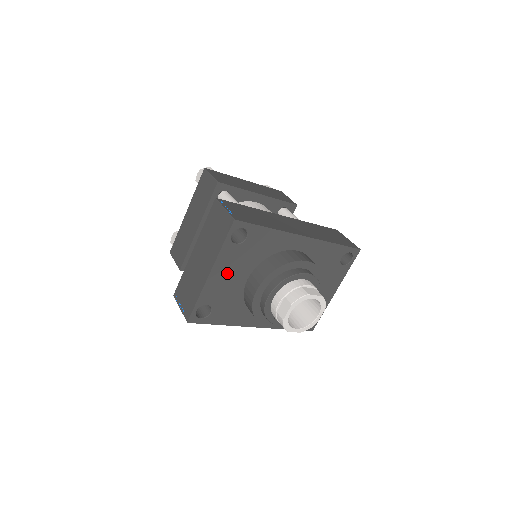
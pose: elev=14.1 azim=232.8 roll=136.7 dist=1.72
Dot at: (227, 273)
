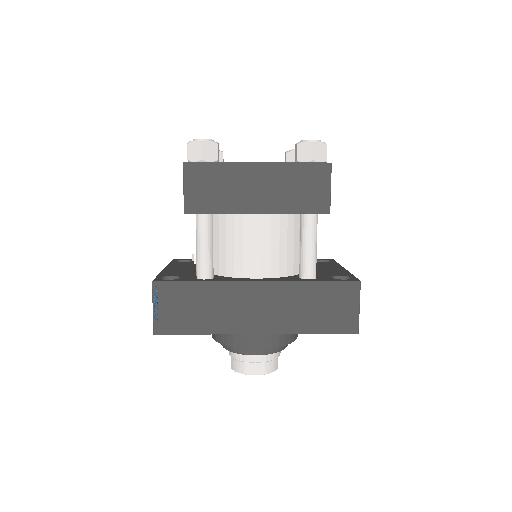
Dot at: occluded
